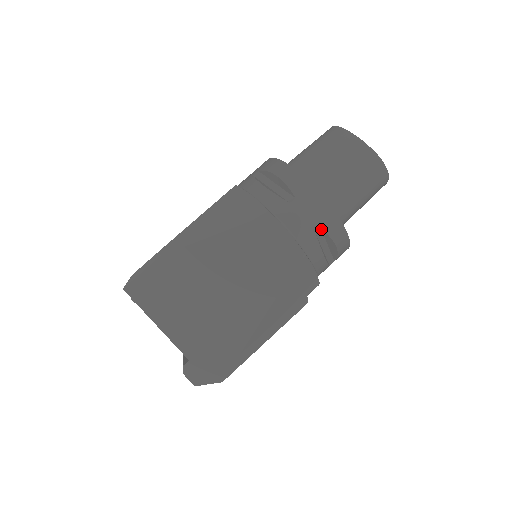
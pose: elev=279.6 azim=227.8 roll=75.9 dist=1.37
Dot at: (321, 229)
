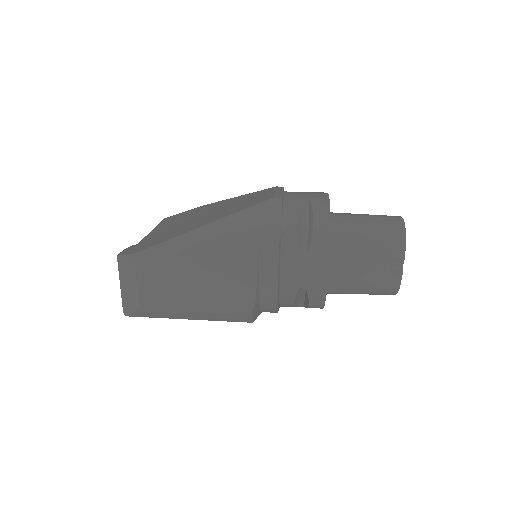
Dot at: (309, 201)
